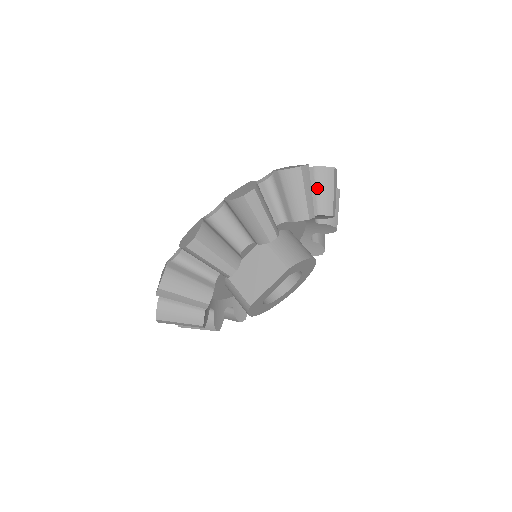
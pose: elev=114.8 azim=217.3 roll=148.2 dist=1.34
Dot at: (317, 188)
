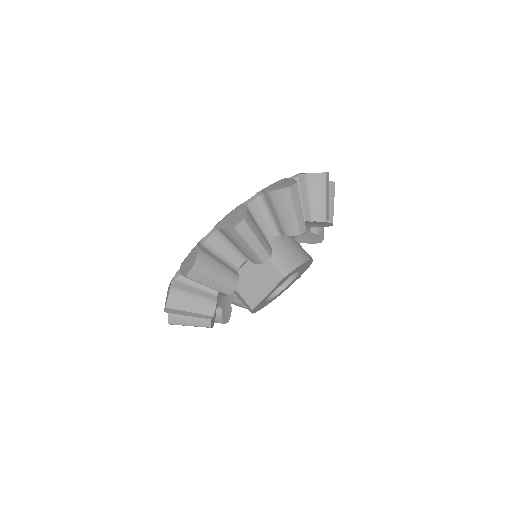
Dot at: (309, 195)
